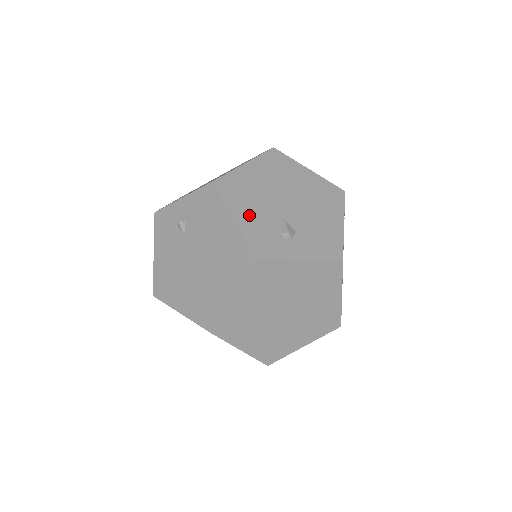
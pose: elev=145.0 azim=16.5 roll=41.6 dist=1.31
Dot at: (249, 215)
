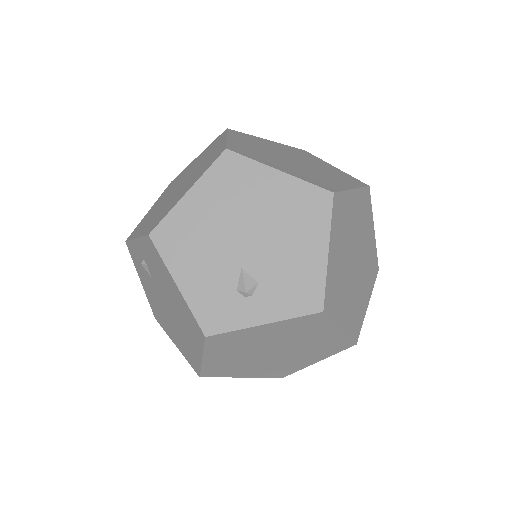
Dot at: (196, 275)
